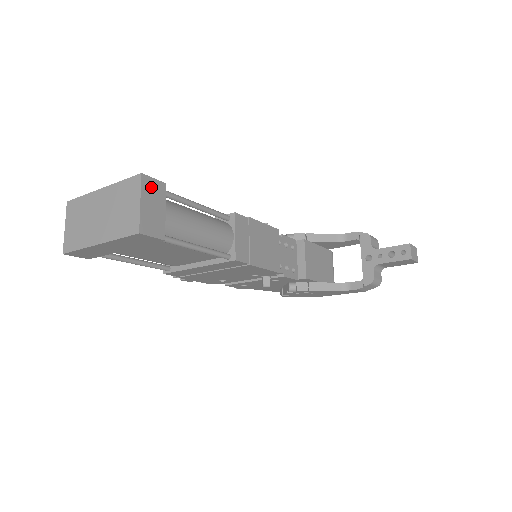
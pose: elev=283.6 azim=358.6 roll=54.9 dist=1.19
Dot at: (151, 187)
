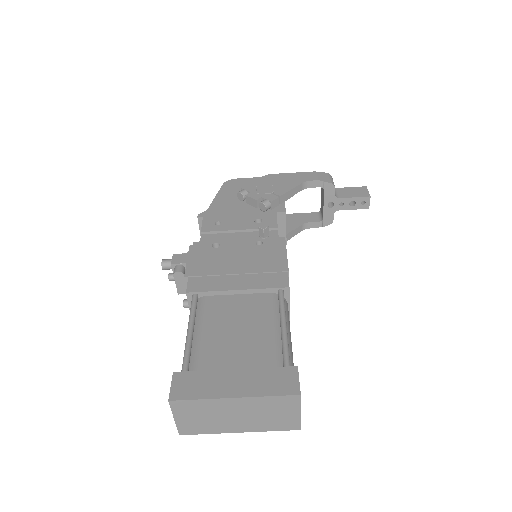
Dot at: occluded
